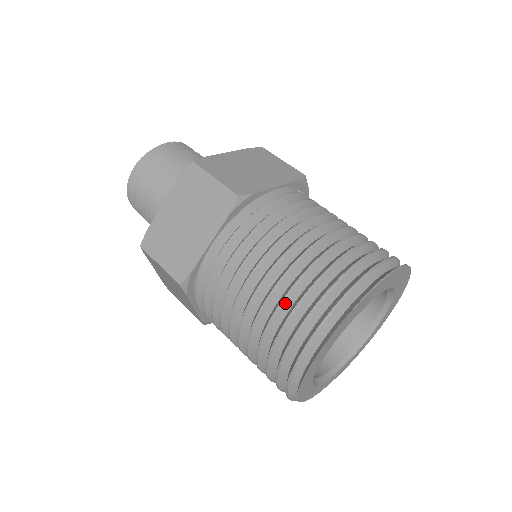
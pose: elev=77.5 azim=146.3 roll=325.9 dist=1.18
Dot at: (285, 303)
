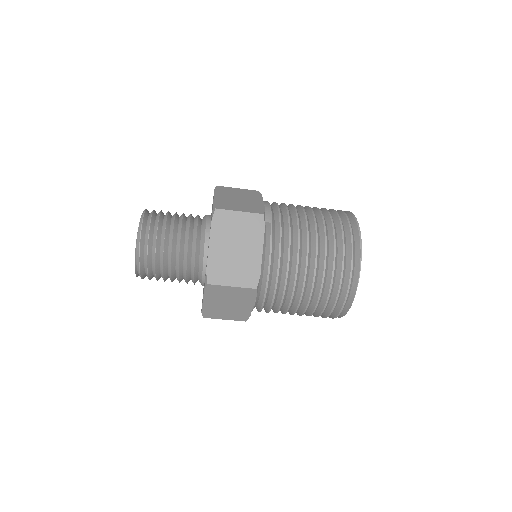
Dot at: occluded
